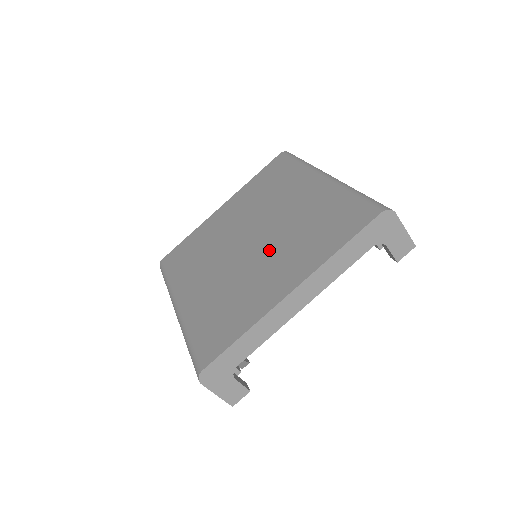
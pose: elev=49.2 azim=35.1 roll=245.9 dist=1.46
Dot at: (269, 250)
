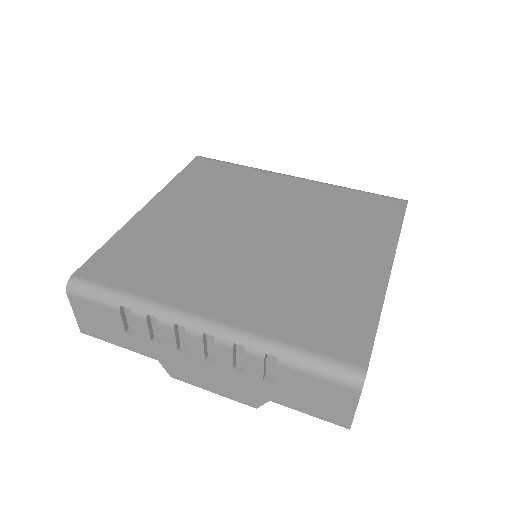
Dot at: (308, 239)
